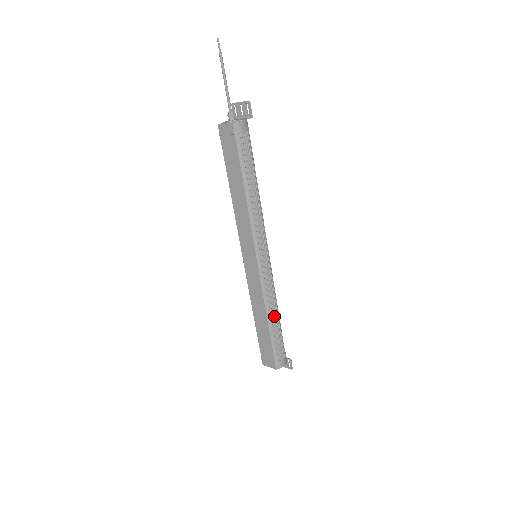
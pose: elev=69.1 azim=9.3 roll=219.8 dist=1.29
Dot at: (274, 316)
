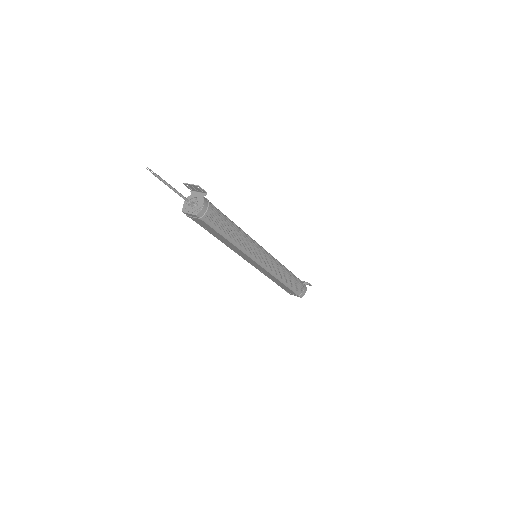
Dot at: (286, 279)
